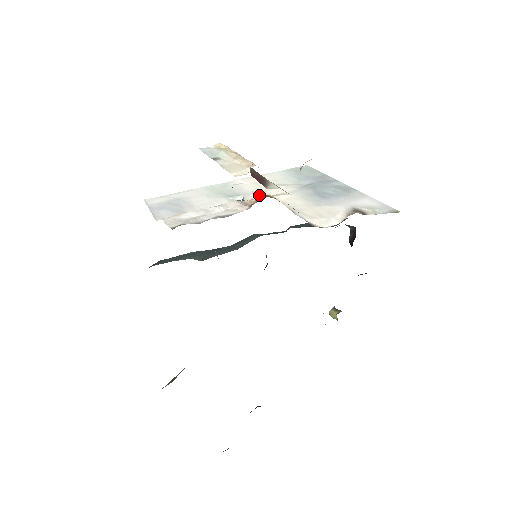
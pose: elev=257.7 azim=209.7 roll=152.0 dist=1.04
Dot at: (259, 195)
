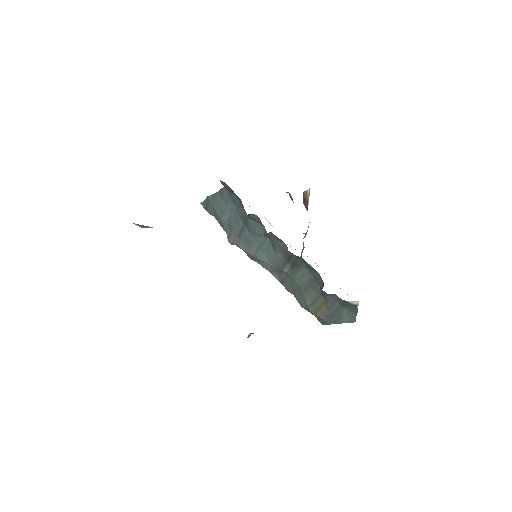
Dot at: occluded
